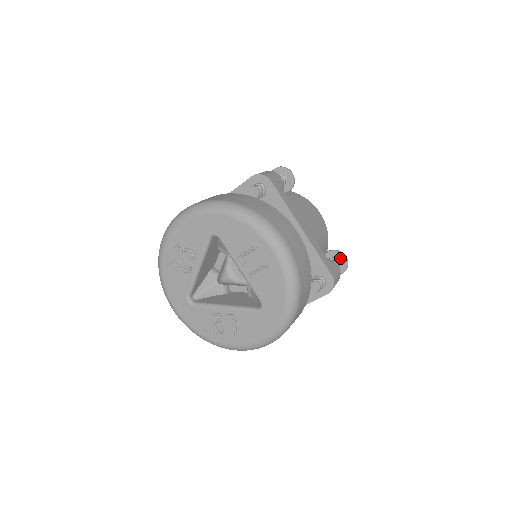
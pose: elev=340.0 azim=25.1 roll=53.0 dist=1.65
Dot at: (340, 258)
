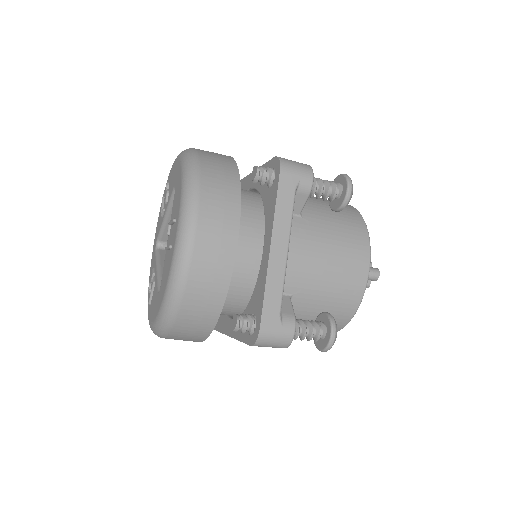
Dot at: (328, 330)
